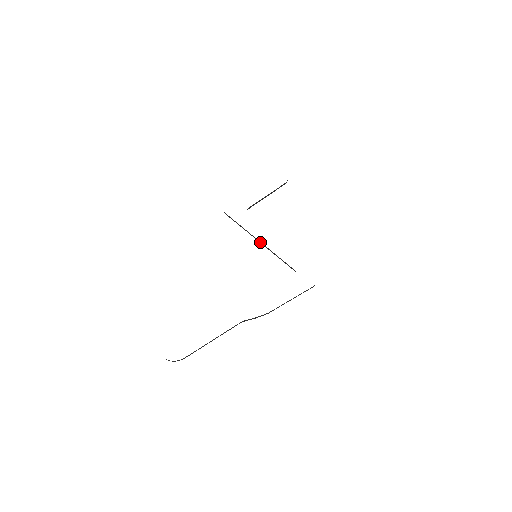
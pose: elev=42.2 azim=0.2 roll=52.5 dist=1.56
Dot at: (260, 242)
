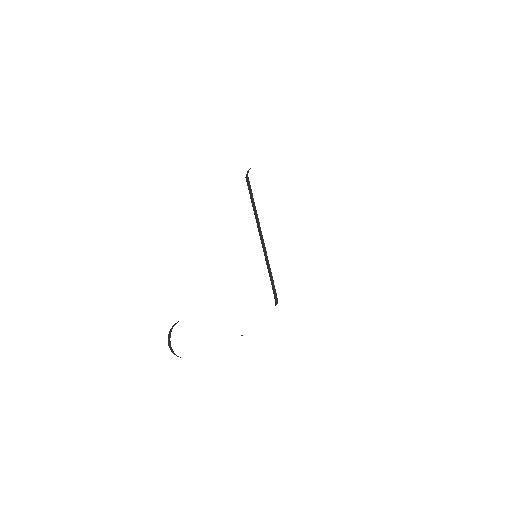
Dot at: (263, 242)
